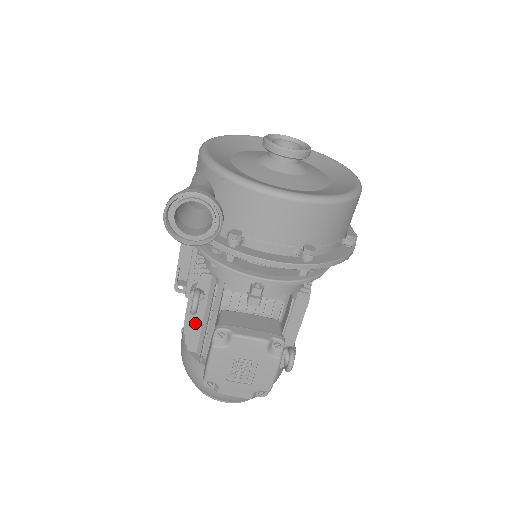
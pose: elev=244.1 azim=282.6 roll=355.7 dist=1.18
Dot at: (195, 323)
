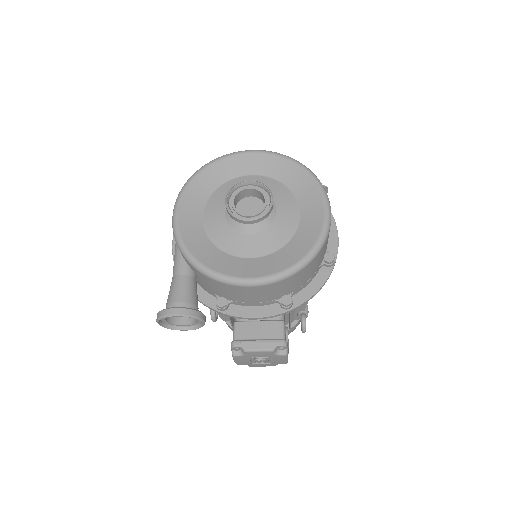
Dot at: occluded
